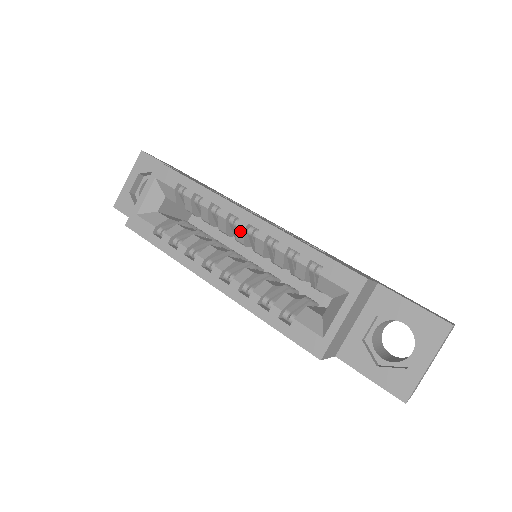
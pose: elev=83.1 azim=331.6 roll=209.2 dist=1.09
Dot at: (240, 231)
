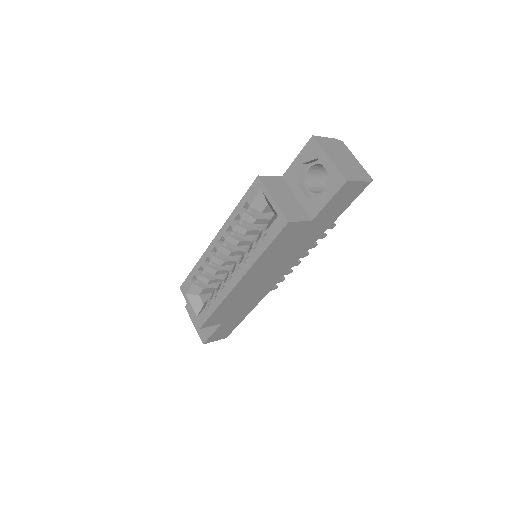
Dot at: (221, 249)
